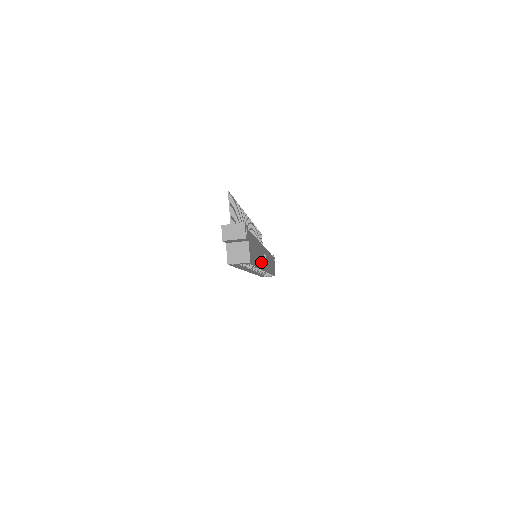
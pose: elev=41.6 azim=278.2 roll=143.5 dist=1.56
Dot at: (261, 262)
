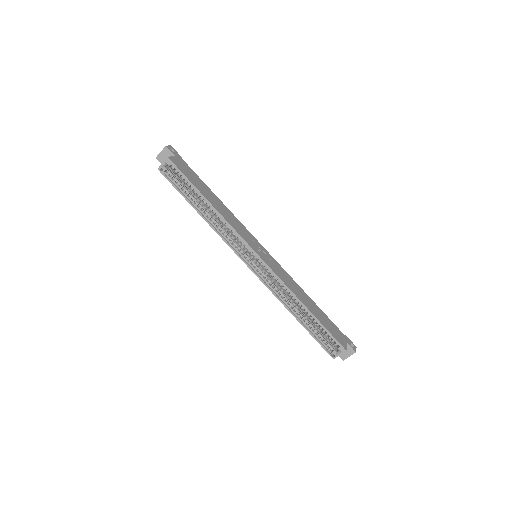
Dot at: (229, 220)
